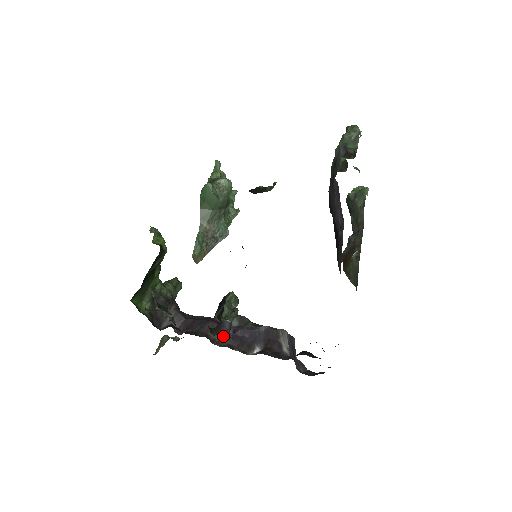
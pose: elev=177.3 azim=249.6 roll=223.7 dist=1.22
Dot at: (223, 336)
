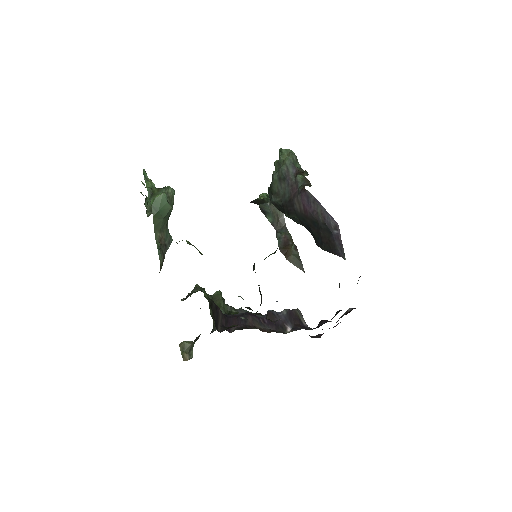
Dot at: (263, 325)
